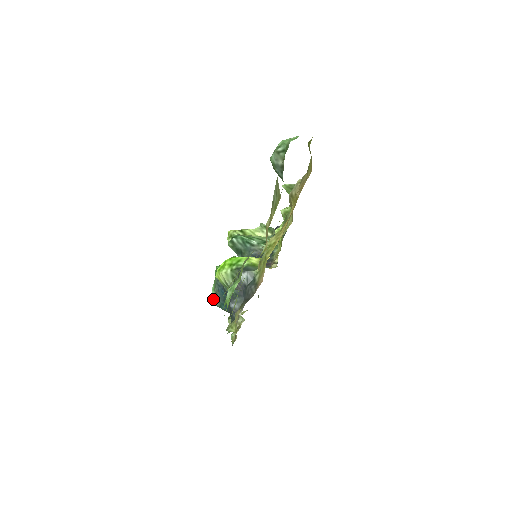
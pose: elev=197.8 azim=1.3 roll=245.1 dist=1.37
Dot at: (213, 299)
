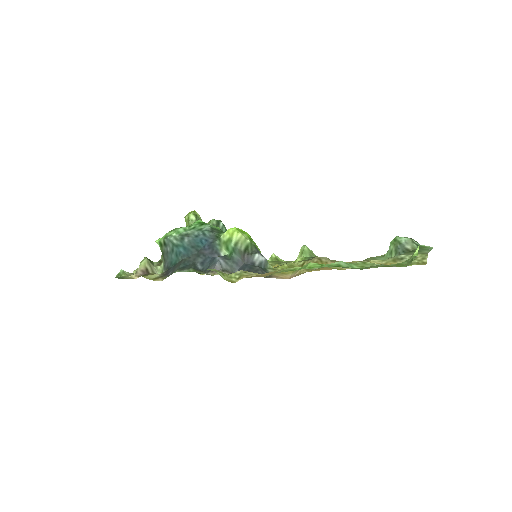
Dot at: (173, 233)
